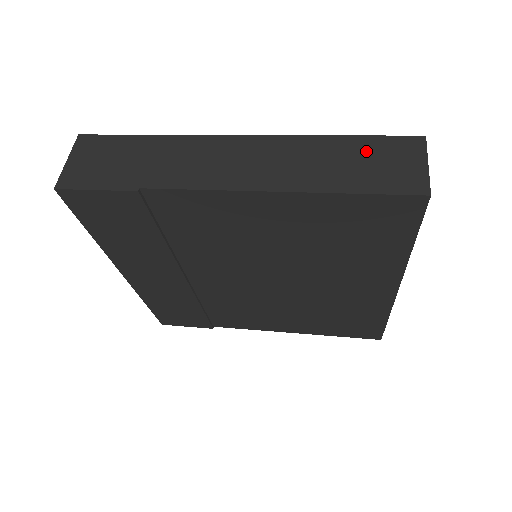
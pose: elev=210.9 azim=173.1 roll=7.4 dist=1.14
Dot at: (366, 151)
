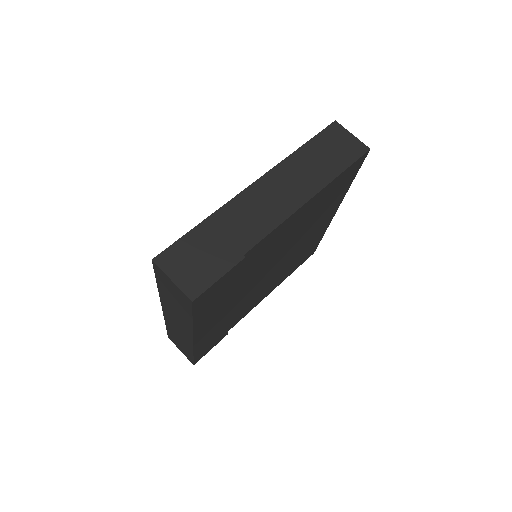
Dot at: (322, 146)
